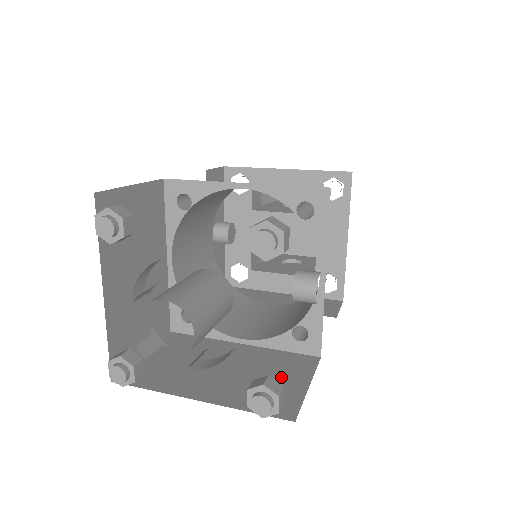
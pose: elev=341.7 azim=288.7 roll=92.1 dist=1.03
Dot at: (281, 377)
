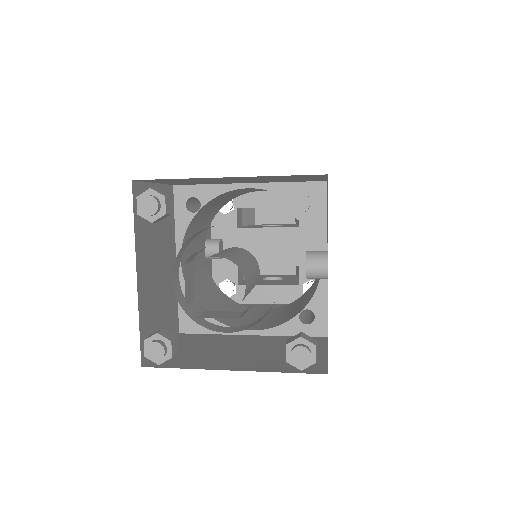
Dot at: occluded
